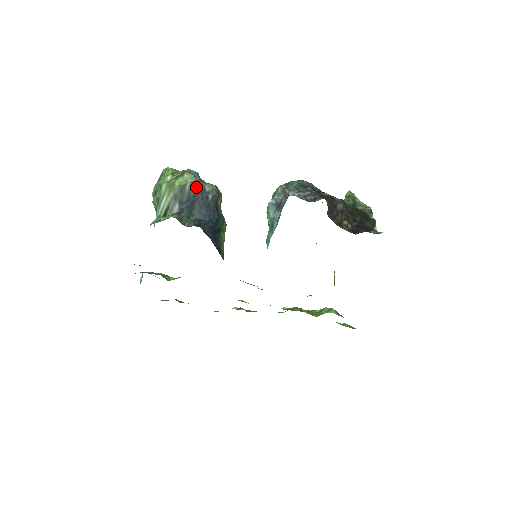
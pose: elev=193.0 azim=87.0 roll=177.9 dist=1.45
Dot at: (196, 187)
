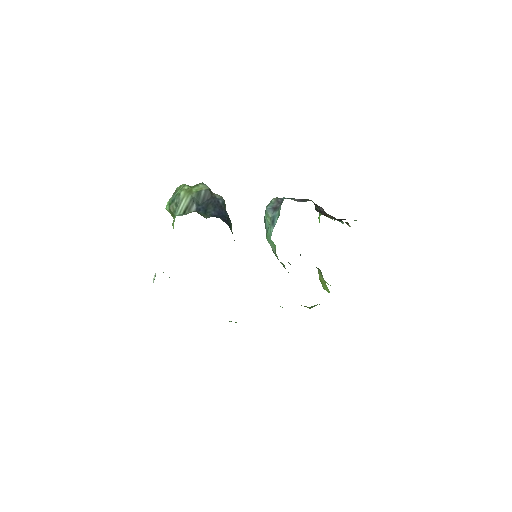
Dot at: (209, 194)
